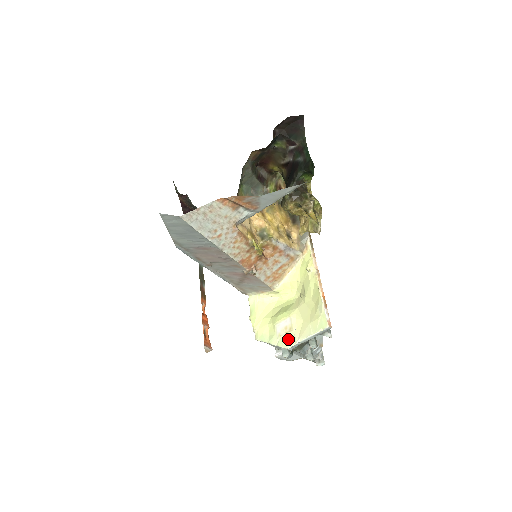
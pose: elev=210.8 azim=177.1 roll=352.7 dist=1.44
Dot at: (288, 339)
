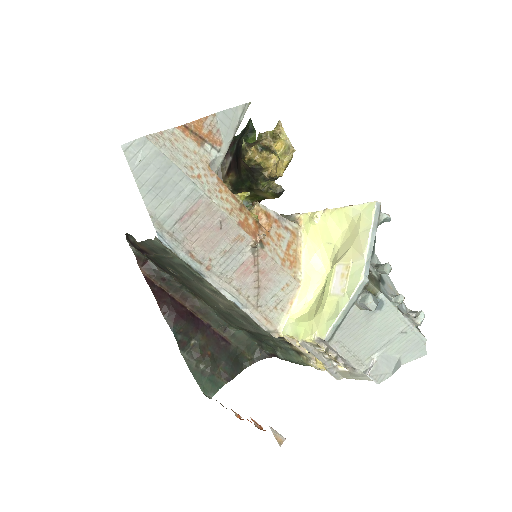
Dot at: (354, 275)
